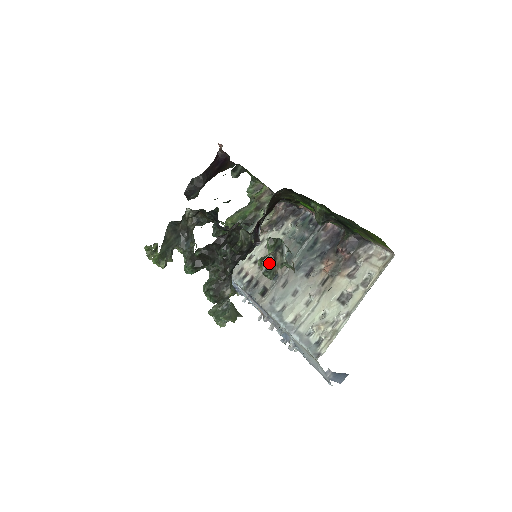
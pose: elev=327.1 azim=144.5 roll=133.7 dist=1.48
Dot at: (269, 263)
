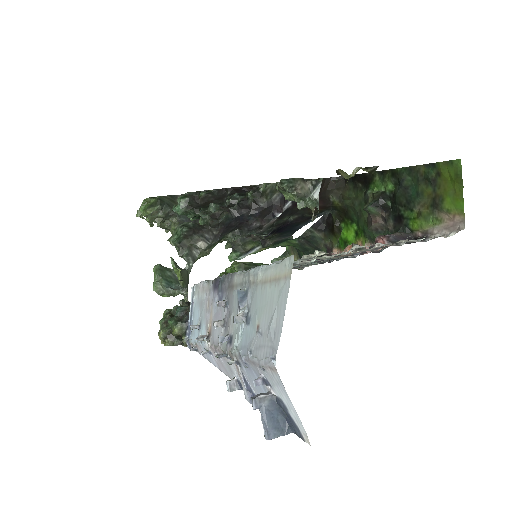
Dot at: occluded
